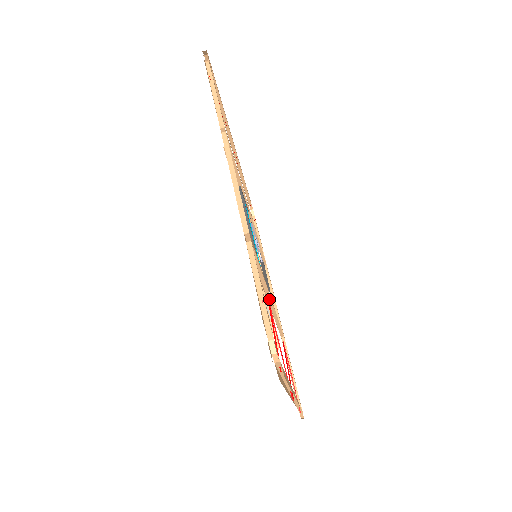
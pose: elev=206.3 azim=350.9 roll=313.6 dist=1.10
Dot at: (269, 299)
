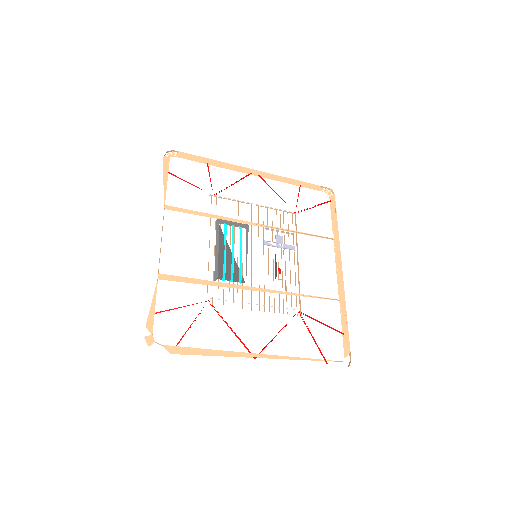
Dot at: (256, 288)
